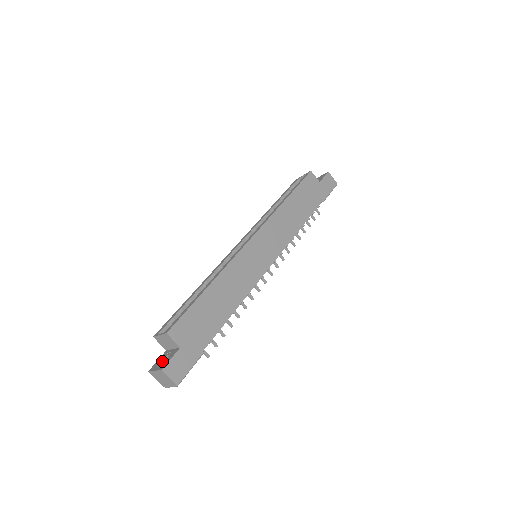
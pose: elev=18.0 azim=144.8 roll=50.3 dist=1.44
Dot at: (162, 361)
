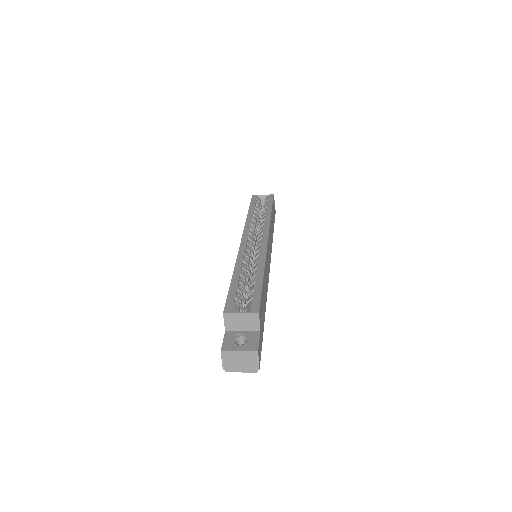
Dot at: (236, 342)
